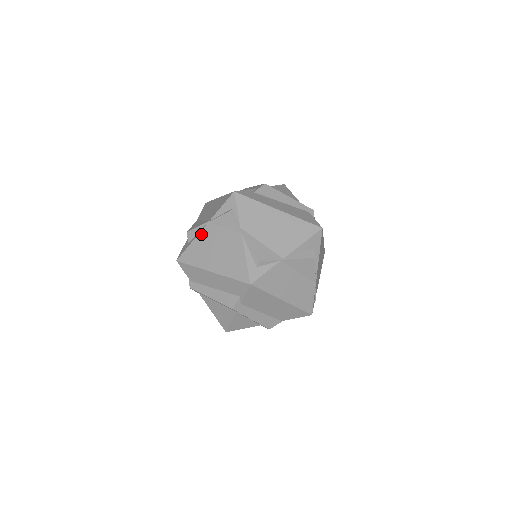
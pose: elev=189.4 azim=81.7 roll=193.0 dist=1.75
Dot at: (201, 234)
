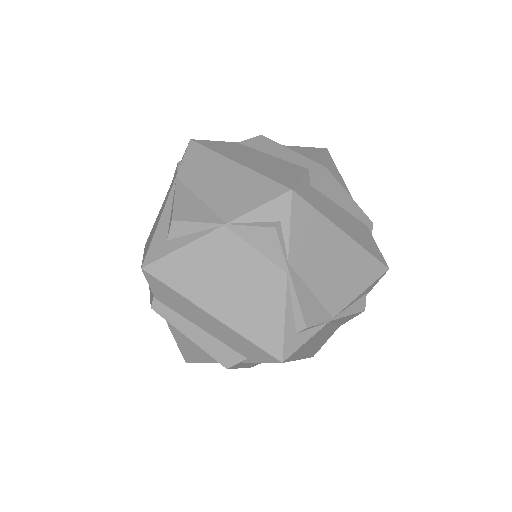
Dot at: (204, 241)
